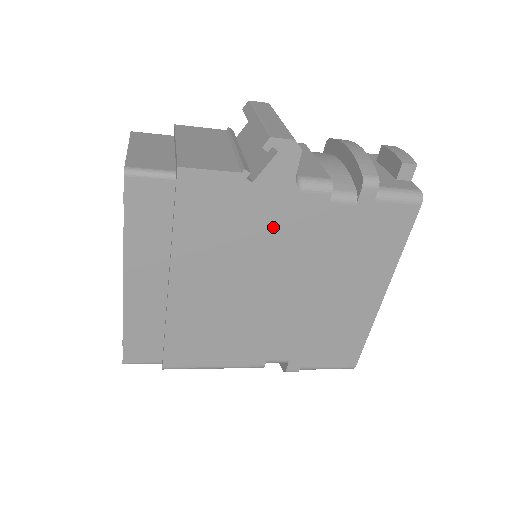
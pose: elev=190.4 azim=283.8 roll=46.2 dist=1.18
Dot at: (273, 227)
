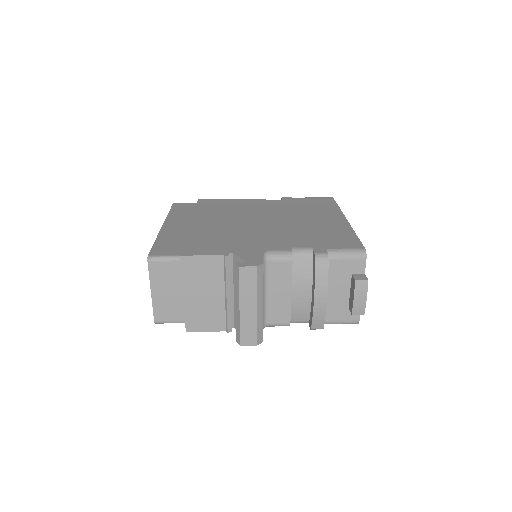
Dot at: occluded
